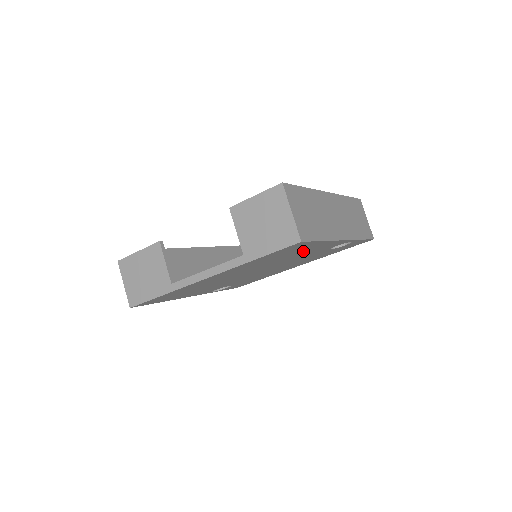
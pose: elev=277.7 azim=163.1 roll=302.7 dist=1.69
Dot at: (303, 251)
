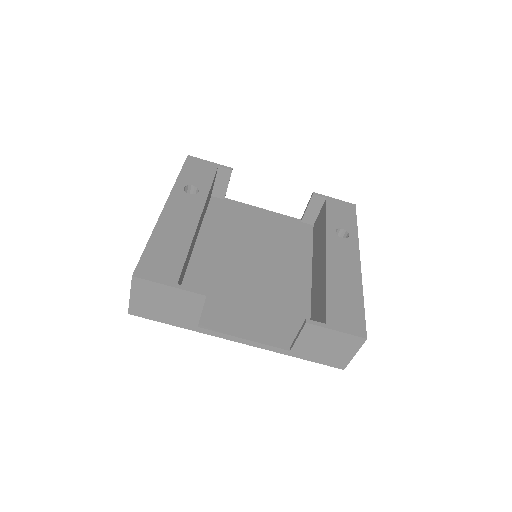
Dot at: occluded
